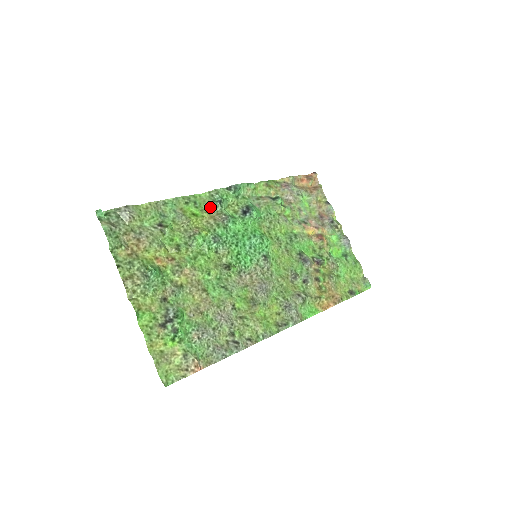
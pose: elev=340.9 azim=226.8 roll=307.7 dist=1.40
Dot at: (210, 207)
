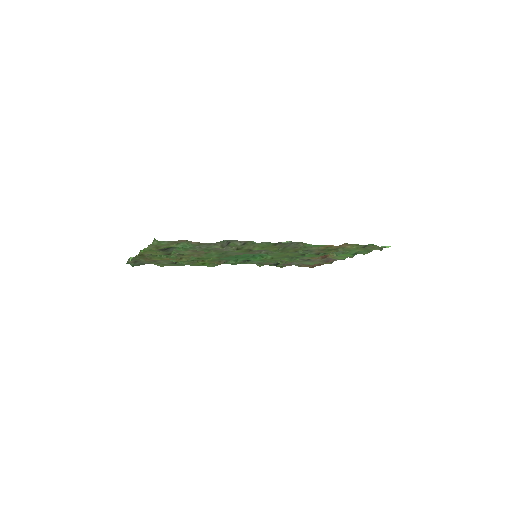
Dot at: occluded
